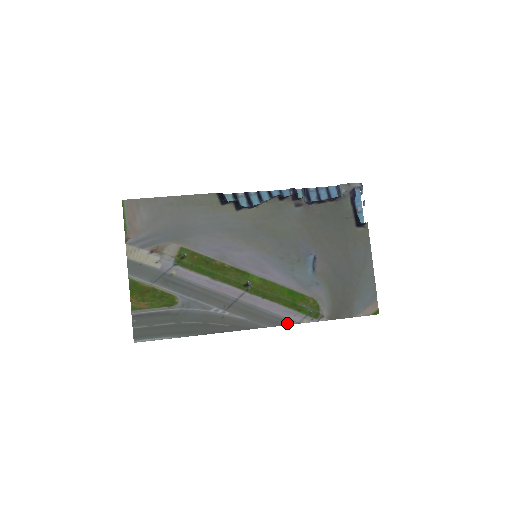
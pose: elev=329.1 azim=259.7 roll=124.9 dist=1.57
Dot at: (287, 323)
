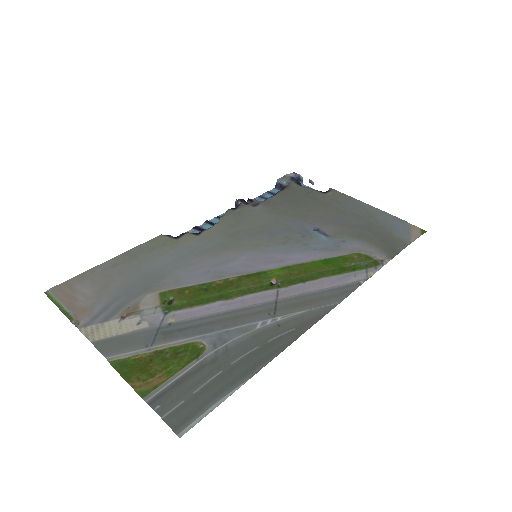
Dot at: (356, 286)
